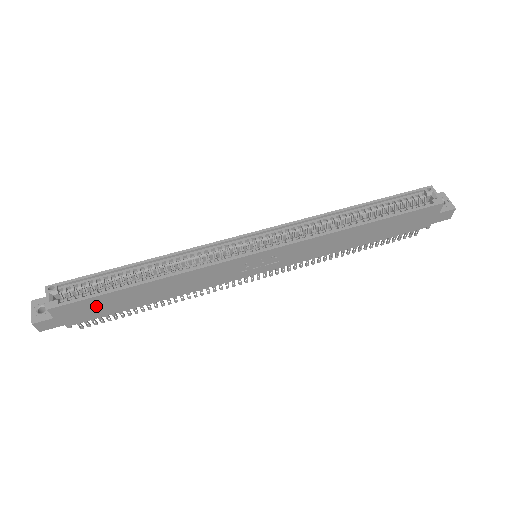
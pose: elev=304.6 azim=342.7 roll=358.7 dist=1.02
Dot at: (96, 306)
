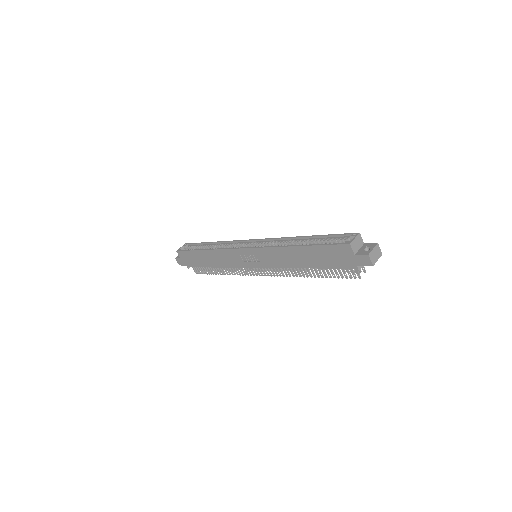
Dot at: (192, 258)
